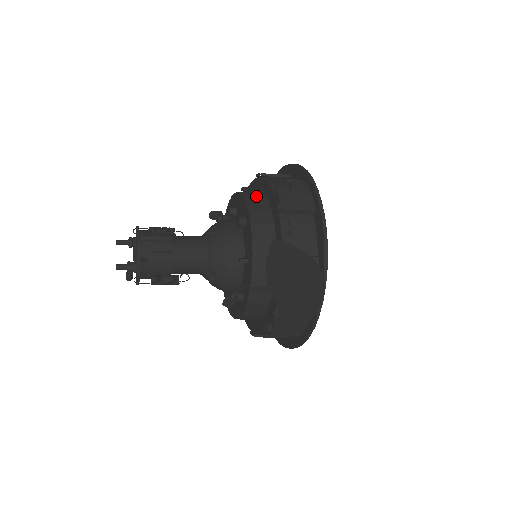
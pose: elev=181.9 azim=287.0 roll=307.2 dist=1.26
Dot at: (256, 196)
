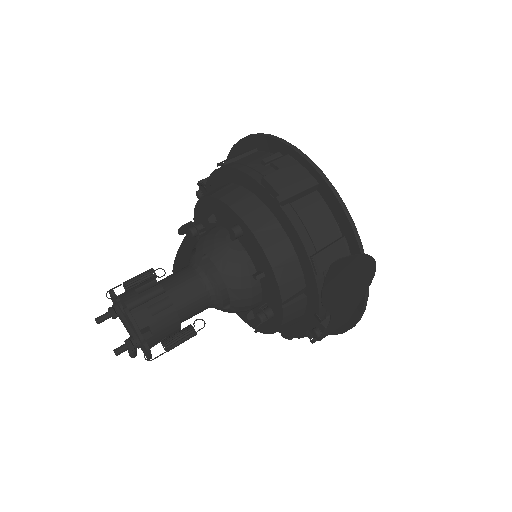
Dot at: (236, 194)
